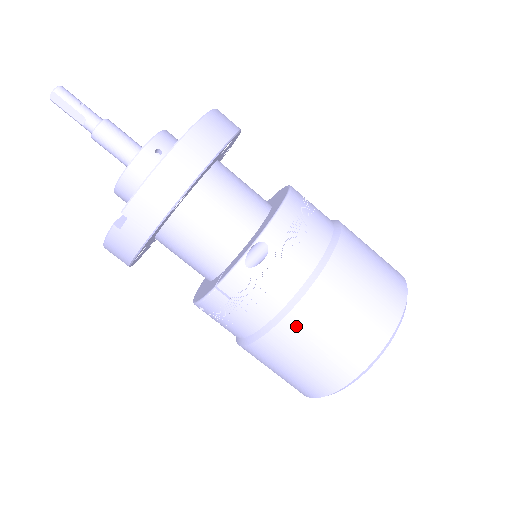
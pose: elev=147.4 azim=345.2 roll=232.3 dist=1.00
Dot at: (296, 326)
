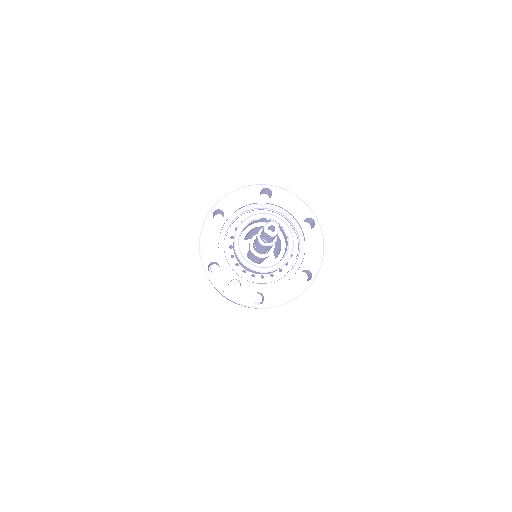
Dot at: occluded
